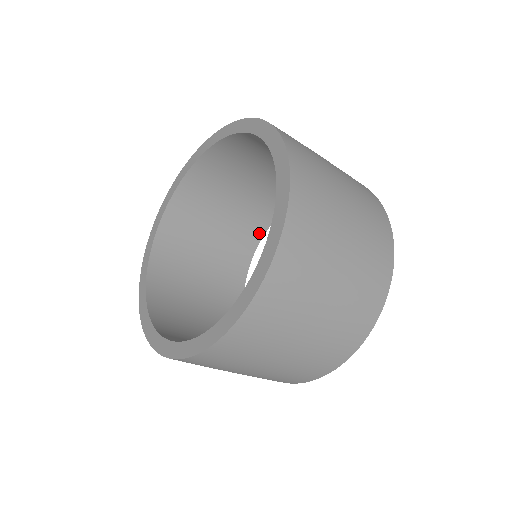
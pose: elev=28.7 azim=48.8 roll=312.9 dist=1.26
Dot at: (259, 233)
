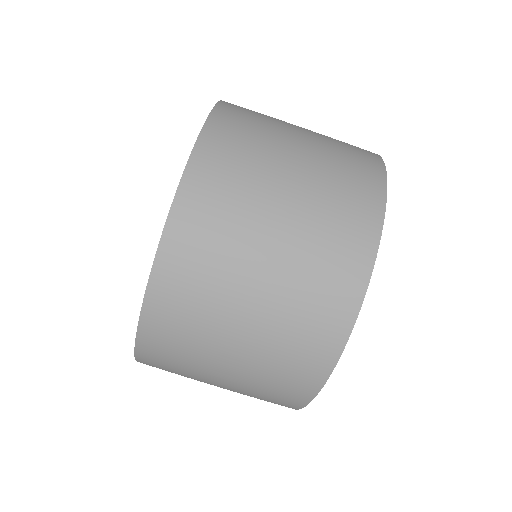
Dot at: occluded
